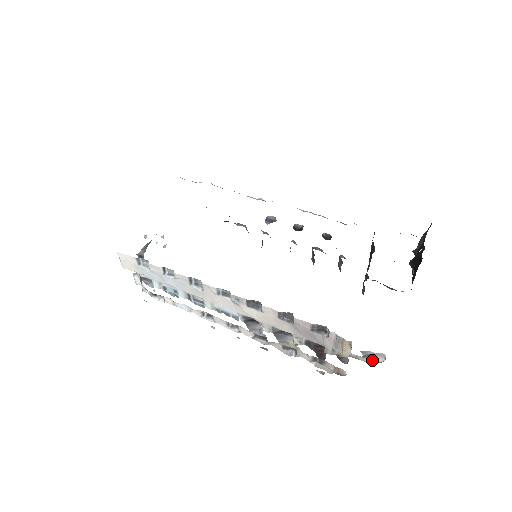
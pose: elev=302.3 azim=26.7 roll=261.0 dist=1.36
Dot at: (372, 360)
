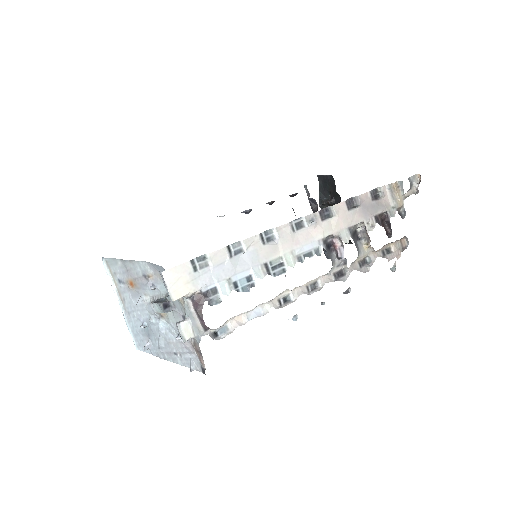
Dot at: (414, 191)
